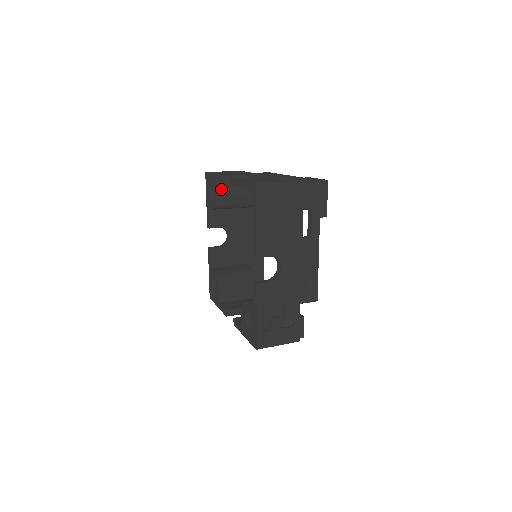
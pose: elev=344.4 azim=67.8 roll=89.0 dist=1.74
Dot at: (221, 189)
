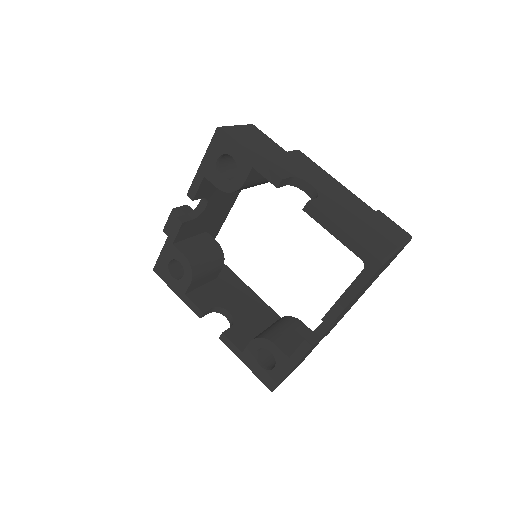
Dot at: (252, 175)
